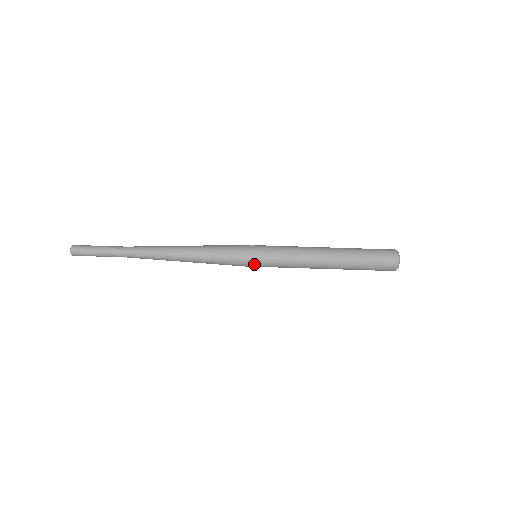
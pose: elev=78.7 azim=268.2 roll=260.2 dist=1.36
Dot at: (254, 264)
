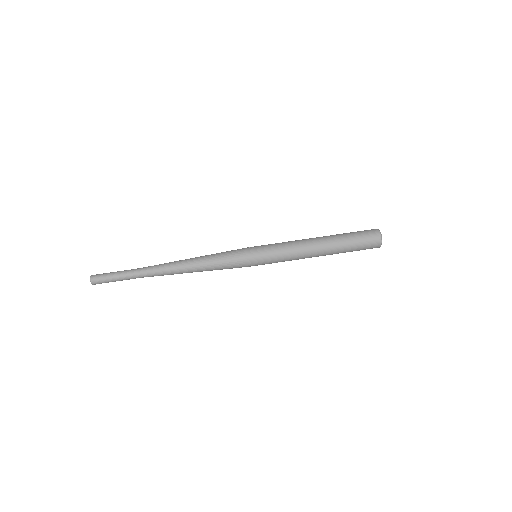
Dot at: (255, 261)
